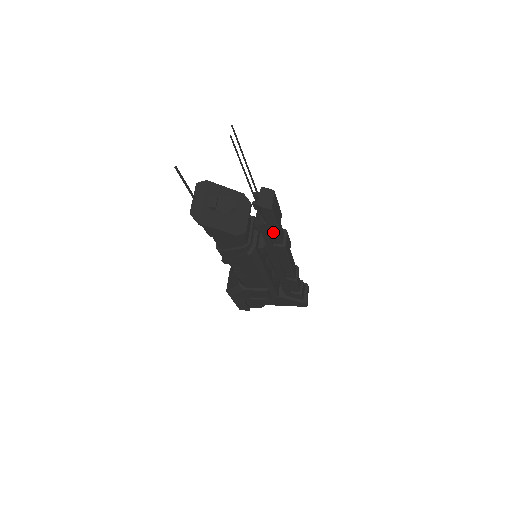
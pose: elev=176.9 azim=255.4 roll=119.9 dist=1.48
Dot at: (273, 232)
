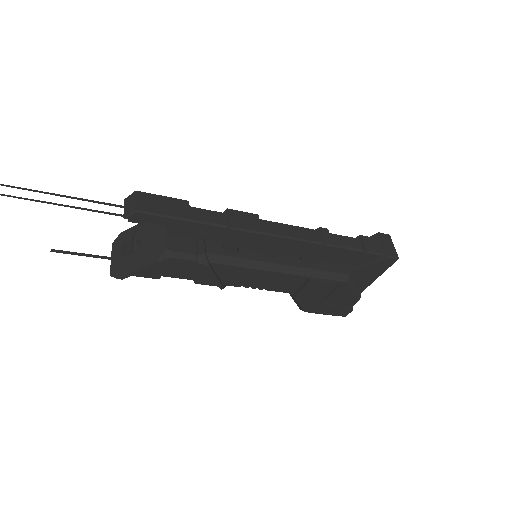
Dot at: (189, 226)
